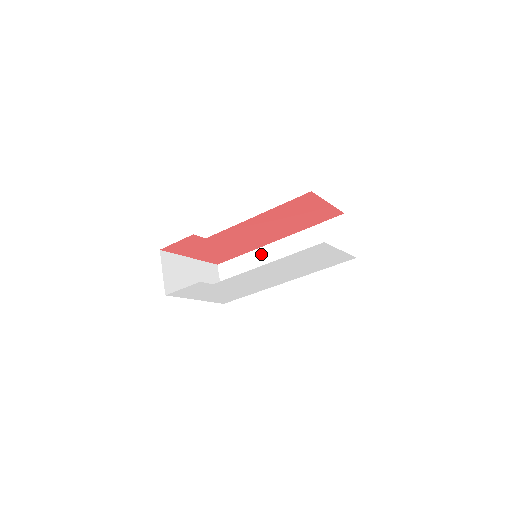
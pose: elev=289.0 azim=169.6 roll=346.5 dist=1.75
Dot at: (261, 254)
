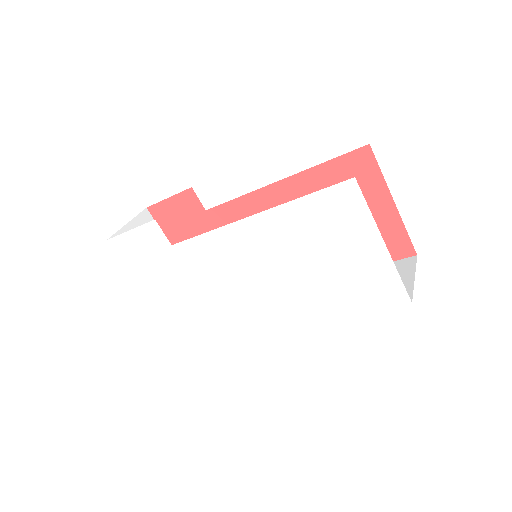
Dot at: occluded
